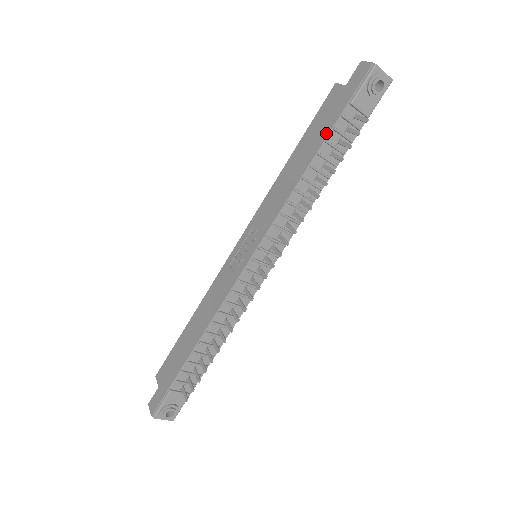
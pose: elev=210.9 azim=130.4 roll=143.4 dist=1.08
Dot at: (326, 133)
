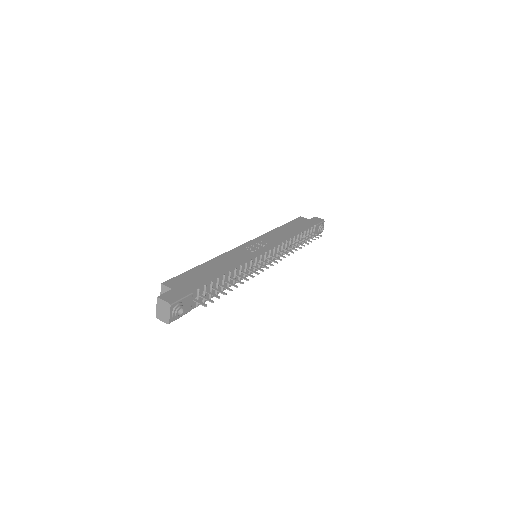
Dot at: (305, 228)
